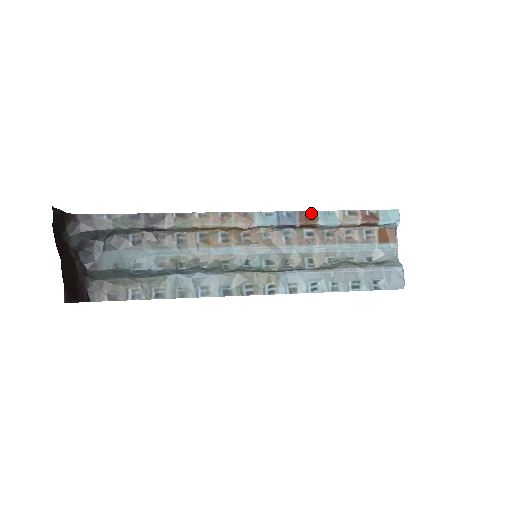
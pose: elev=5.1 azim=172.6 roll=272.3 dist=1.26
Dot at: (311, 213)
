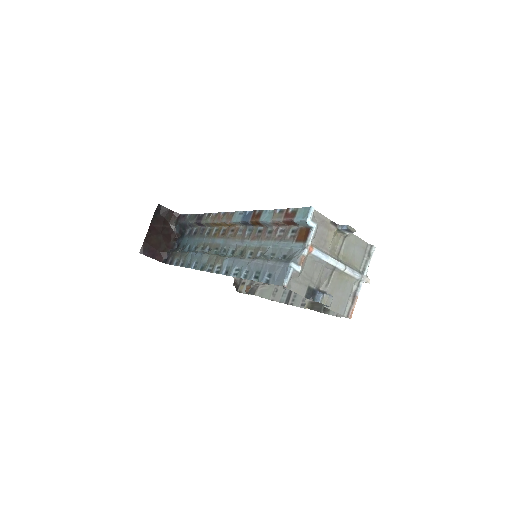
Dot at: (260, 212)
